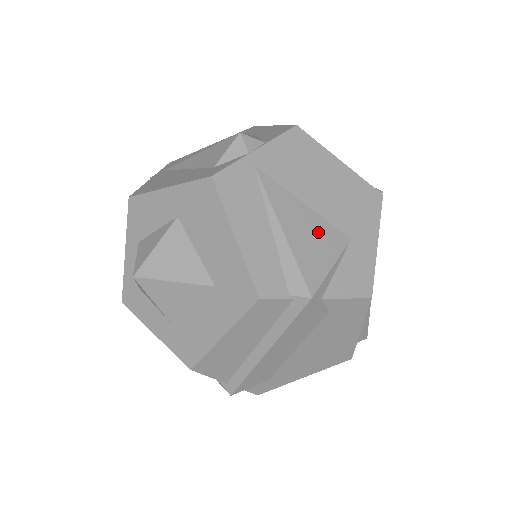
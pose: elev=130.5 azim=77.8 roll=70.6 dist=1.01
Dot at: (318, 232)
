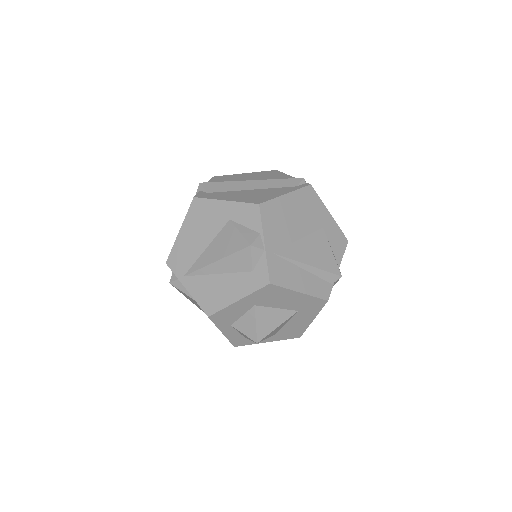
Dot at: (315, 244)
